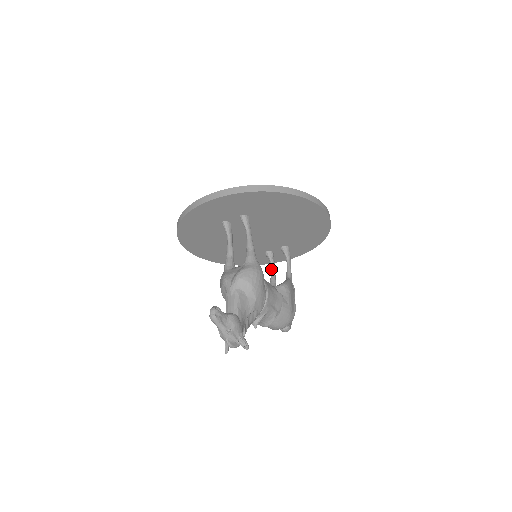
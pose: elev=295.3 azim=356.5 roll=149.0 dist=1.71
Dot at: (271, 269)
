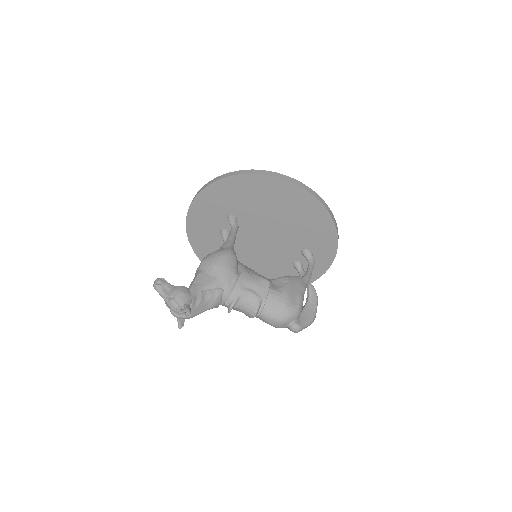
Dot at: occluded
